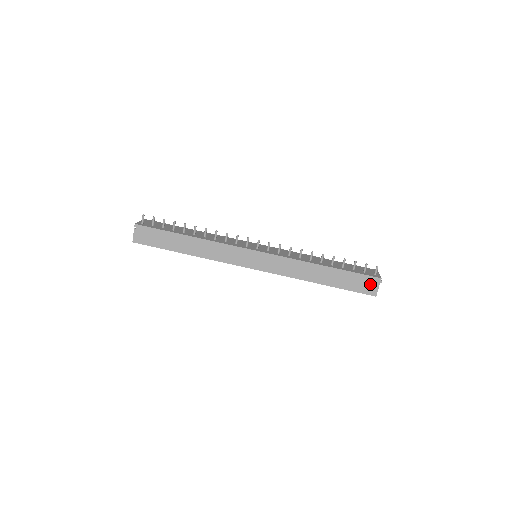
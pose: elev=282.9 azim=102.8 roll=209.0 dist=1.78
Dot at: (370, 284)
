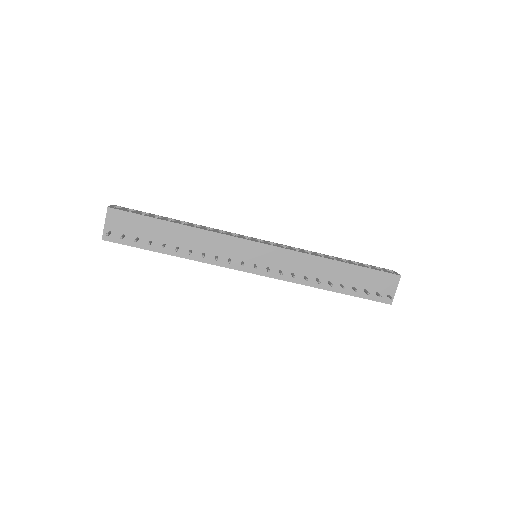
Dot at: occluded
